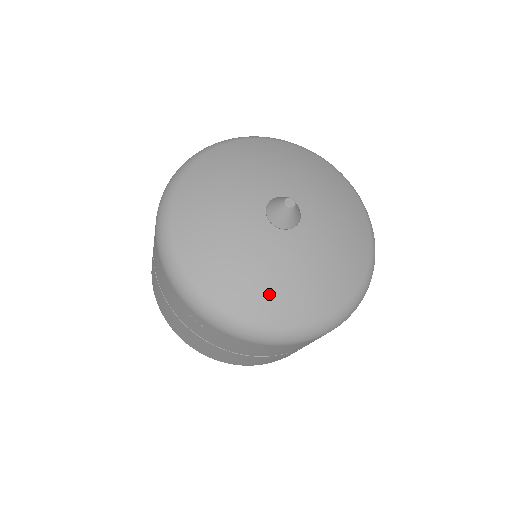
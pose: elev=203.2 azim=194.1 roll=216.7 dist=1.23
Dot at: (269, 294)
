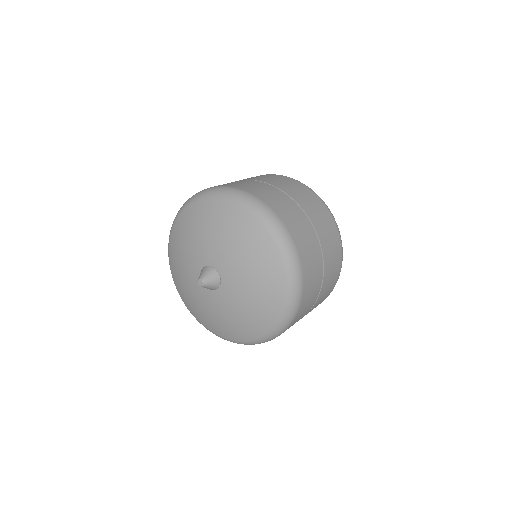
Dot at: (224, 326)
